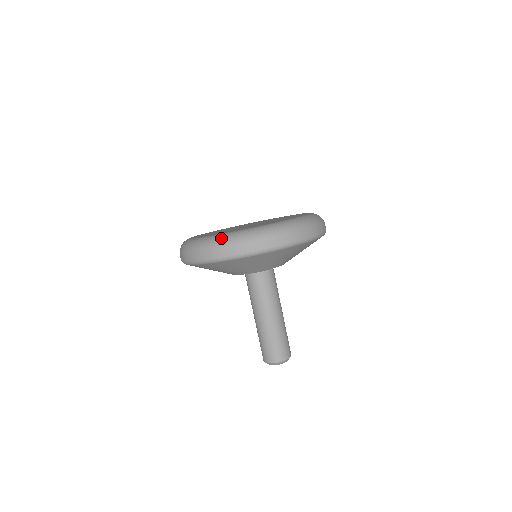
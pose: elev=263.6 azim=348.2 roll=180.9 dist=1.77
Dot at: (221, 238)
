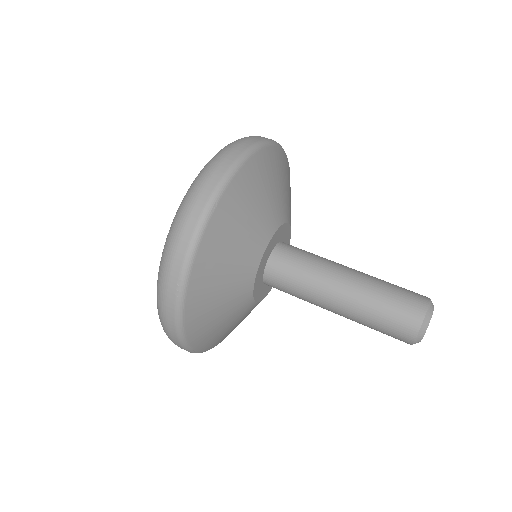
Dot at: occluded
